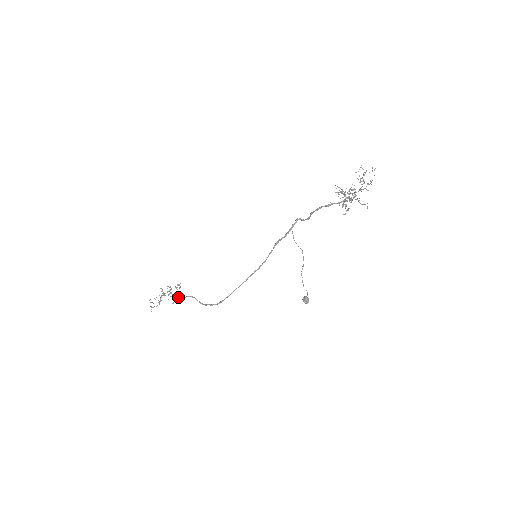
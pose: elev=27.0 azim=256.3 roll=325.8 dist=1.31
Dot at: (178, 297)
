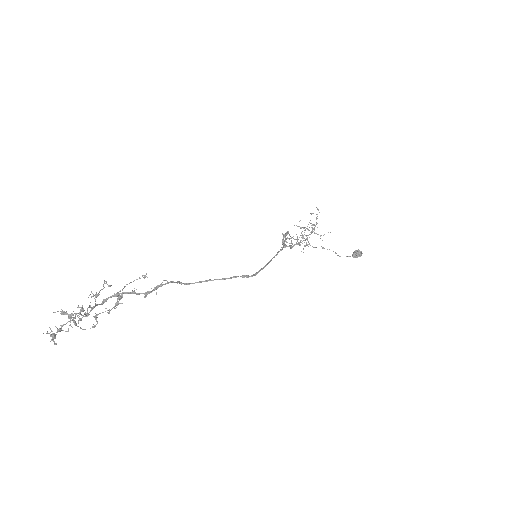
Dot at: (144, 297)
